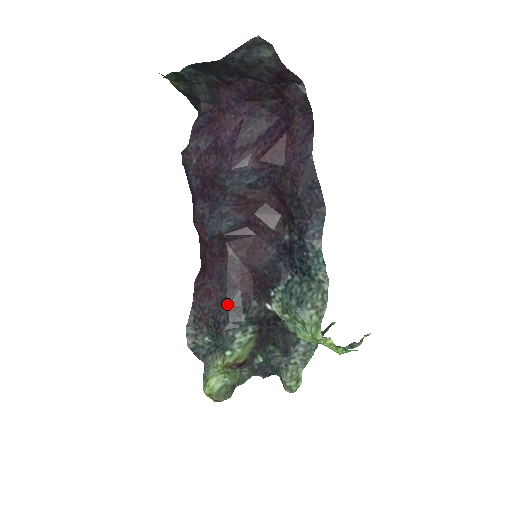
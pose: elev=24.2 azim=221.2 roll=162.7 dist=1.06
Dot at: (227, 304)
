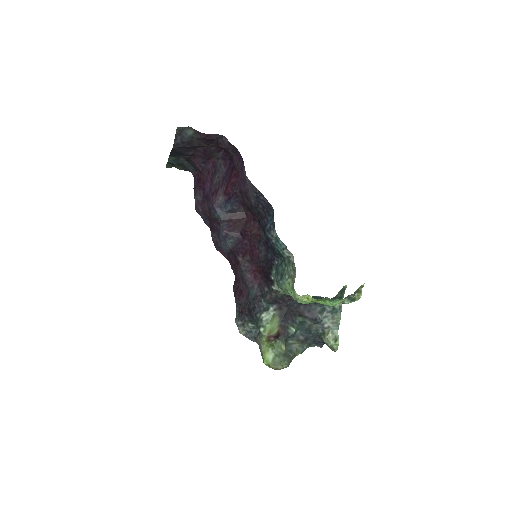
Dot at: (251, 296)
